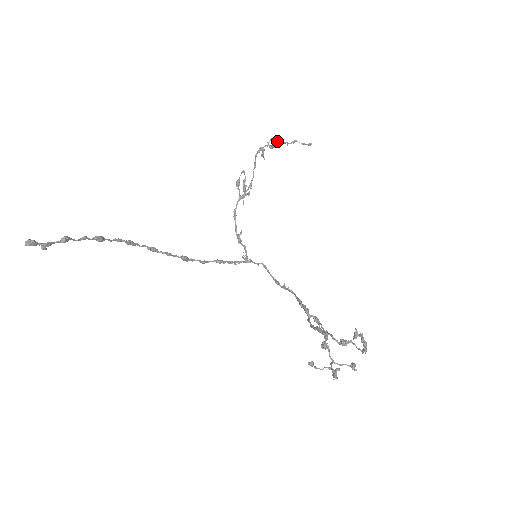
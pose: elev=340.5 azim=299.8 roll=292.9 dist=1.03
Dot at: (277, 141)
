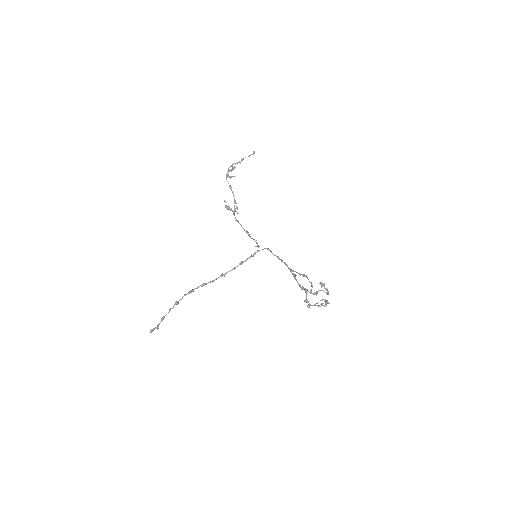
Dot at: occluded
